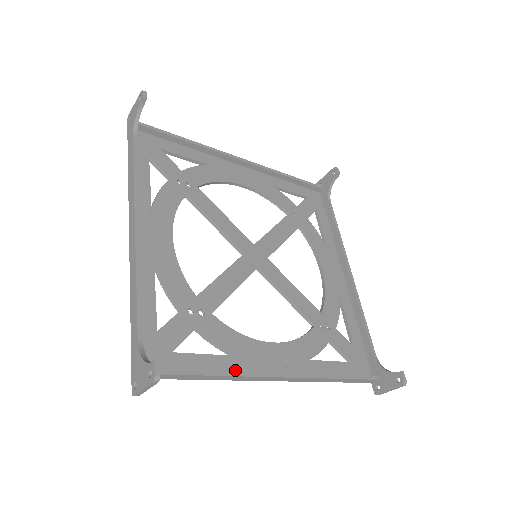
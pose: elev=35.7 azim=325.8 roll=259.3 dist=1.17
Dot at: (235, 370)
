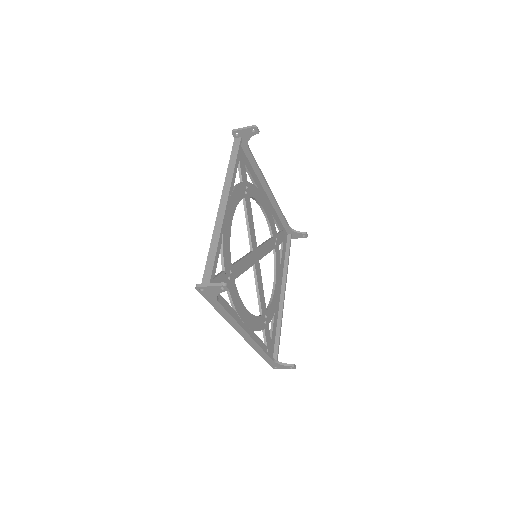
Dot at: (277, 315)
